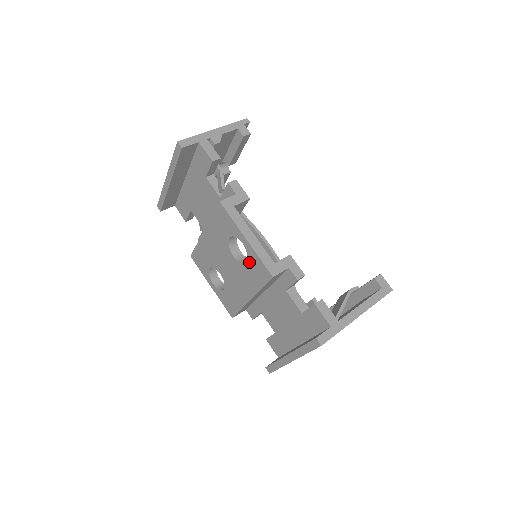
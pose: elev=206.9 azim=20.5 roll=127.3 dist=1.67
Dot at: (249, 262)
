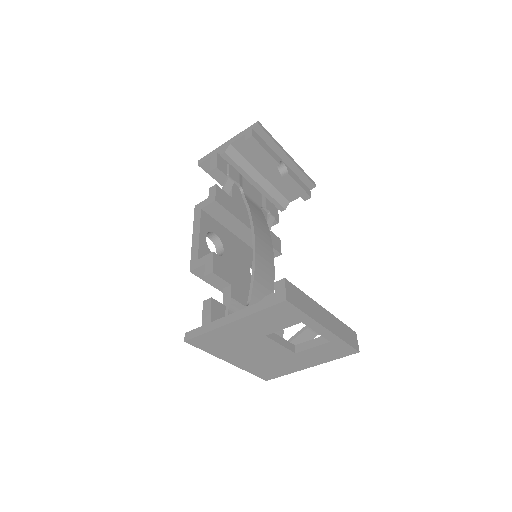
Dot at: occluded
